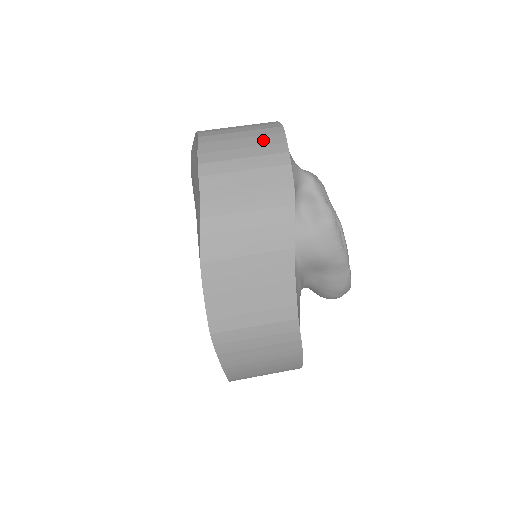
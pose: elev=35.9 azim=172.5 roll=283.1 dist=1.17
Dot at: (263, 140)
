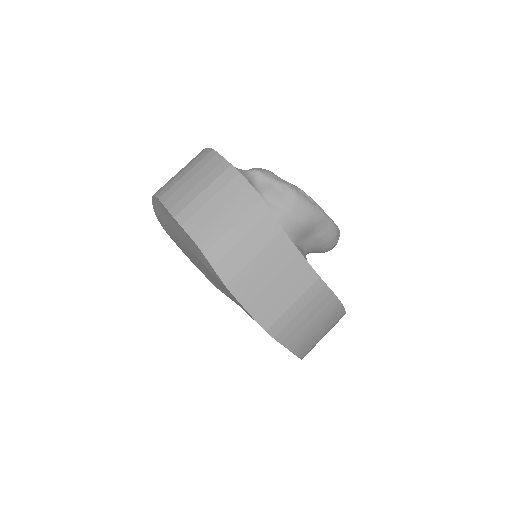
Dot at: (207, 169)
